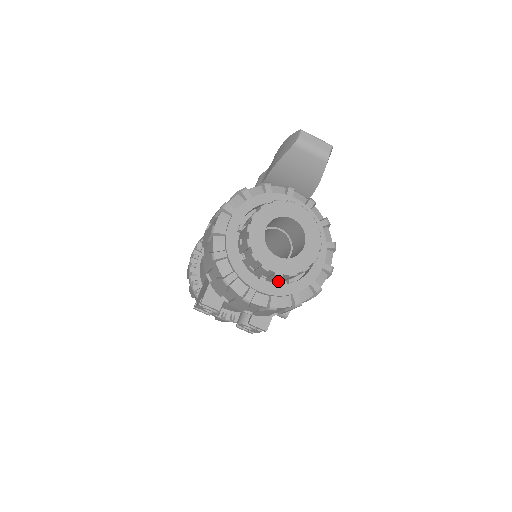
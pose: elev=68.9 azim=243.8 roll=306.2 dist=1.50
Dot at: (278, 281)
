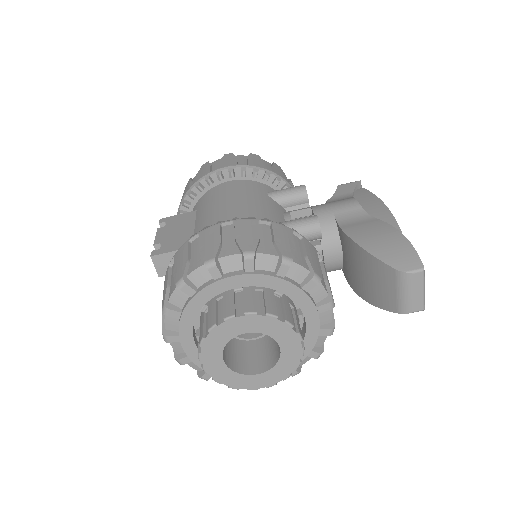
Dot at: occluded
